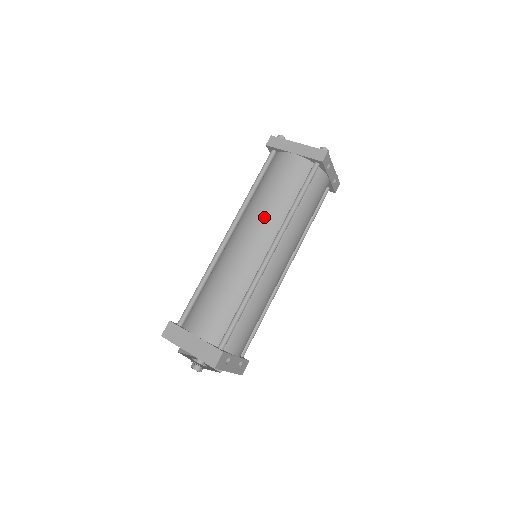
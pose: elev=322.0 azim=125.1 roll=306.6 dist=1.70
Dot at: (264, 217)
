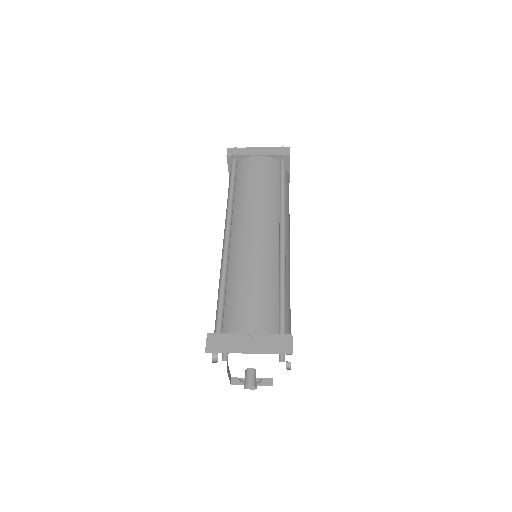
Dot at: (261, 208)
